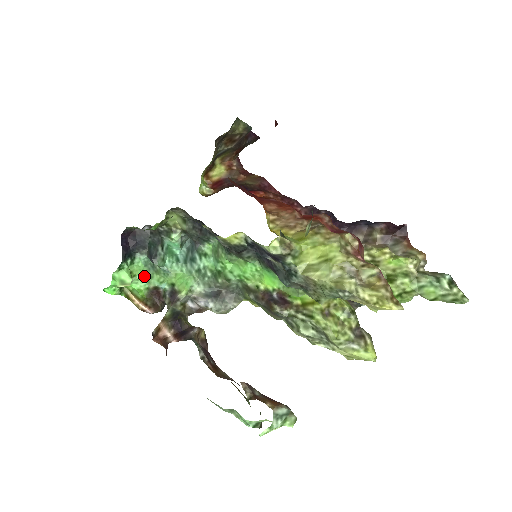
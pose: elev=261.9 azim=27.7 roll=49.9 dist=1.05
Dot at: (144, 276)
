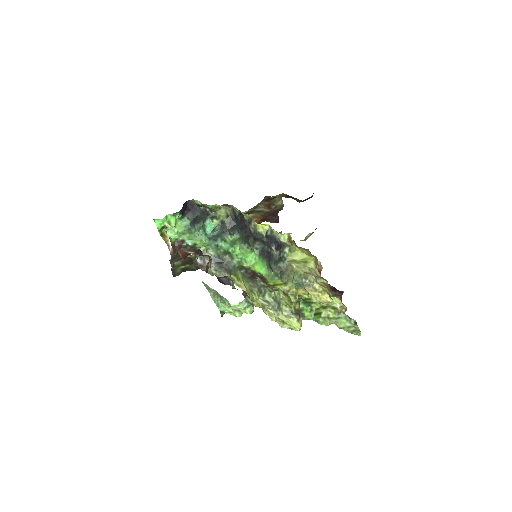
Dot at: (179, 232)
